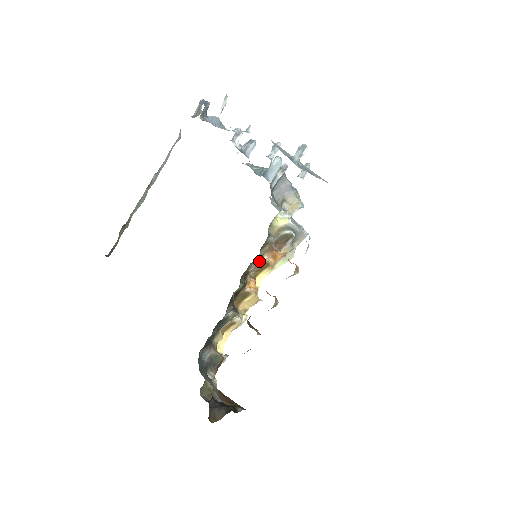
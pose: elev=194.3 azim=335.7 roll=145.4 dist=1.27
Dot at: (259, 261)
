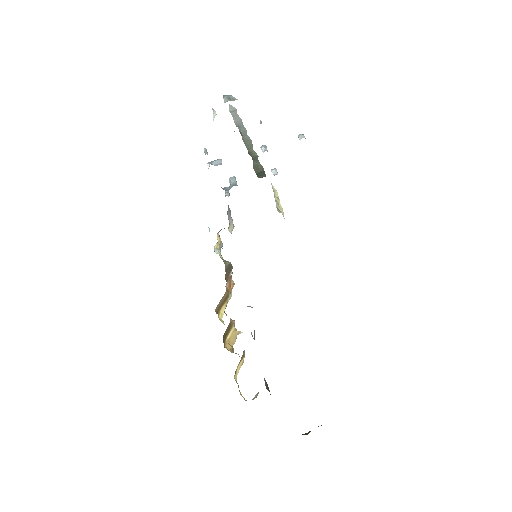
Dot at: (226, 289)
